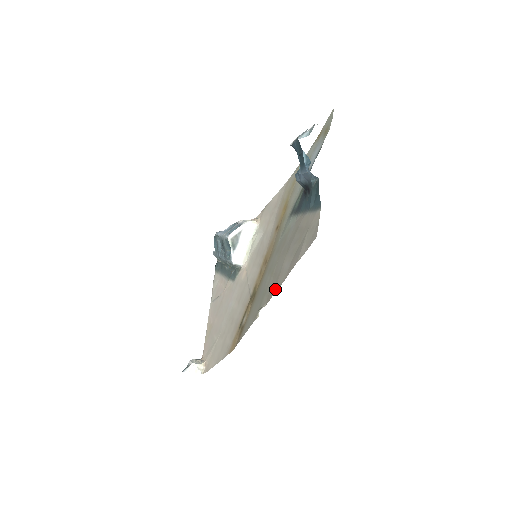
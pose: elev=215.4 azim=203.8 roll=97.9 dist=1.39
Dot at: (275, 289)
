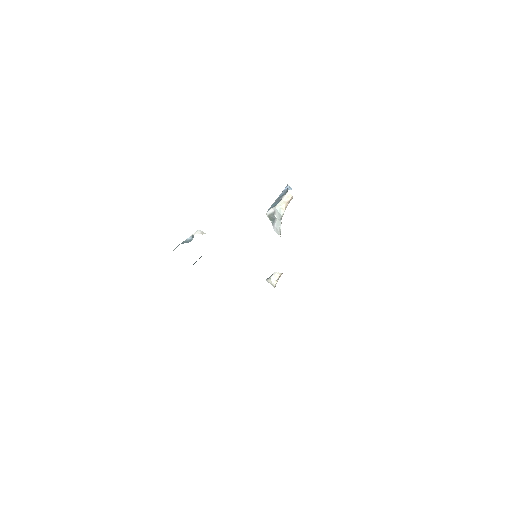
Dot at: occluded
